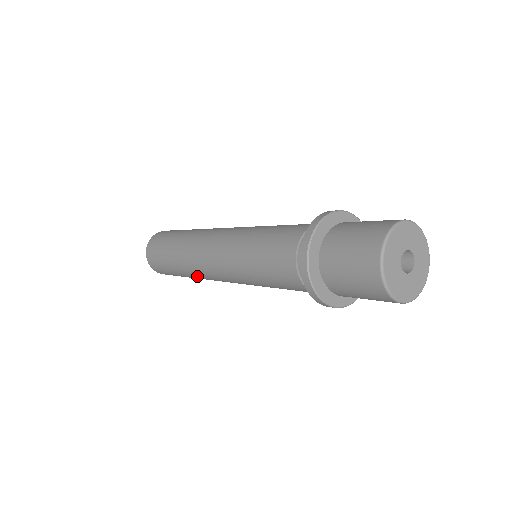
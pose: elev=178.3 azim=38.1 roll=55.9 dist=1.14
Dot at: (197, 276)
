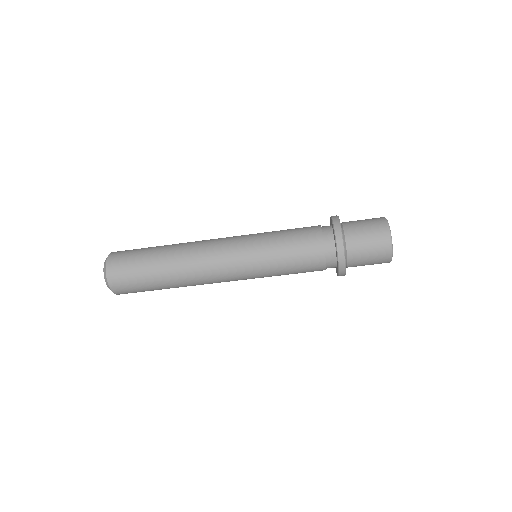
Dot at: (185, 256)
